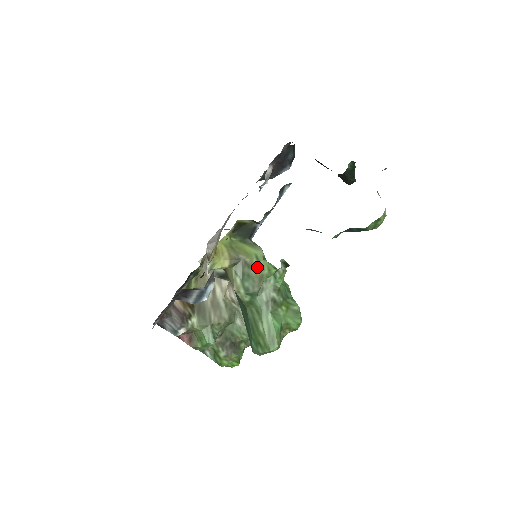
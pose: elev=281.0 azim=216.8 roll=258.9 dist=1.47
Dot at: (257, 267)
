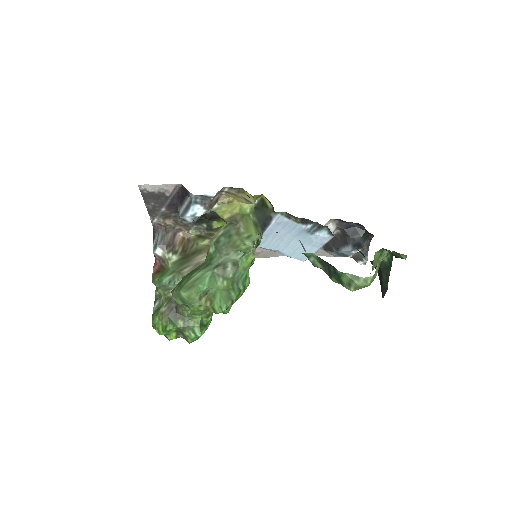
Dot at: (242, 239)
